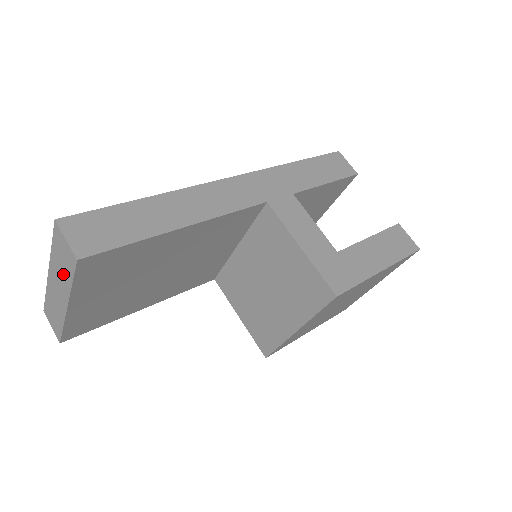
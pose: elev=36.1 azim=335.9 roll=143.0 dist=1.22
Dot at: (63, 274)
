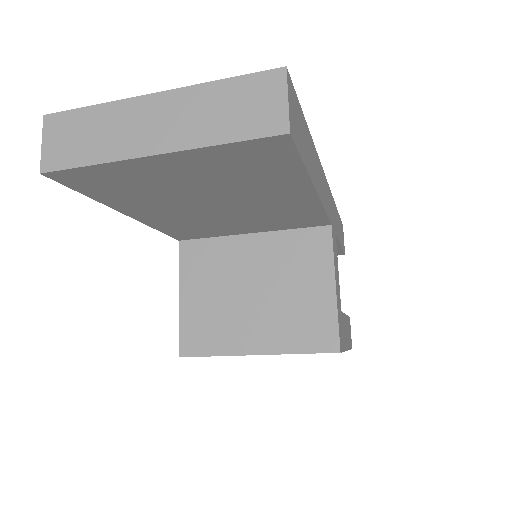
Dot at: (211, 121)
